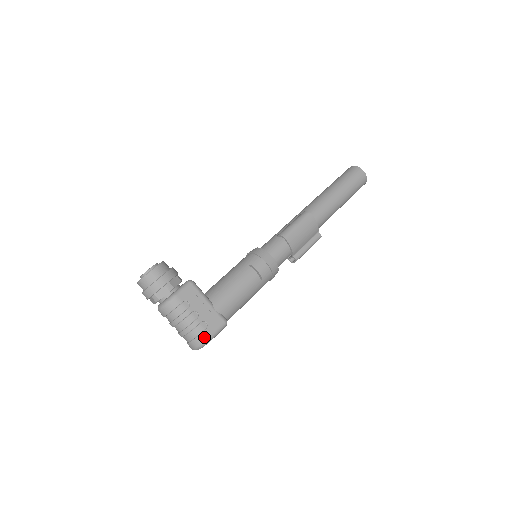
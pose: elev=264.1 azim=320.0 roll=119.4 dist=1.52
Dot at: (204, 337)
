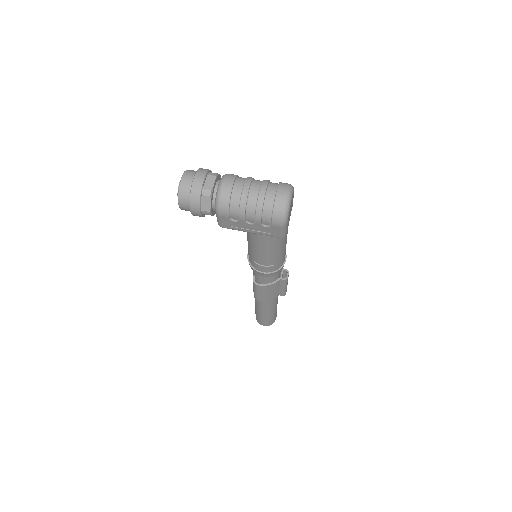
Dot at: occluded
